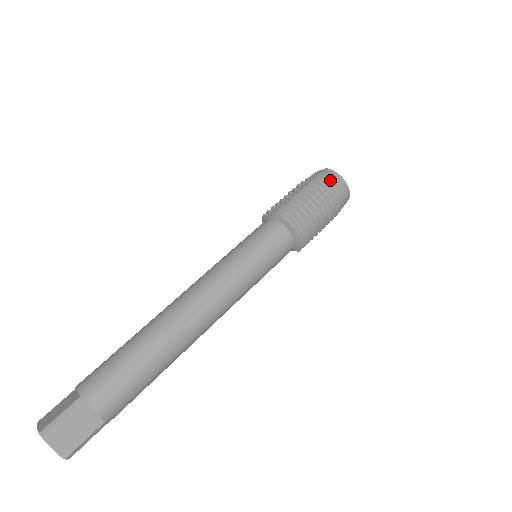
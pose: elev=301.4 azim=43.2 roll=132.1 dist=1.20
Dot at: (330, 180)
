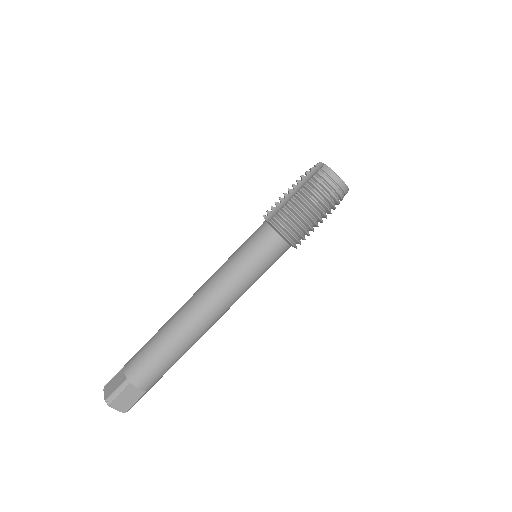
Dot at: (326, 182)
